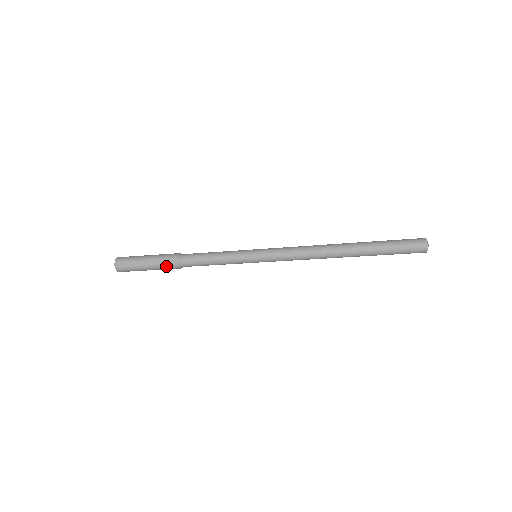
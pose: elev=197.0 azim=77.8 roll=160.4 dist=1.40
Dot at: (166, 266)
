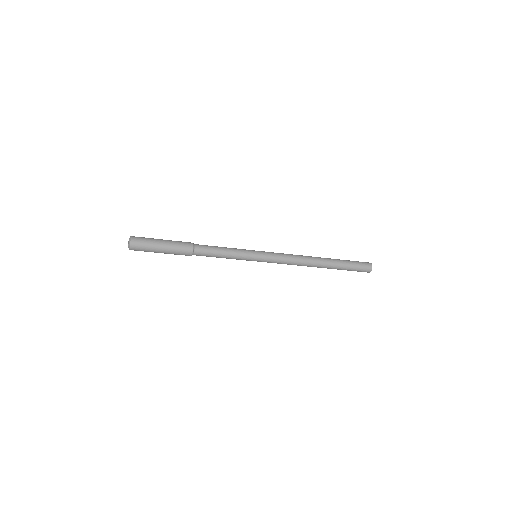
Dot at: (181, 250)
